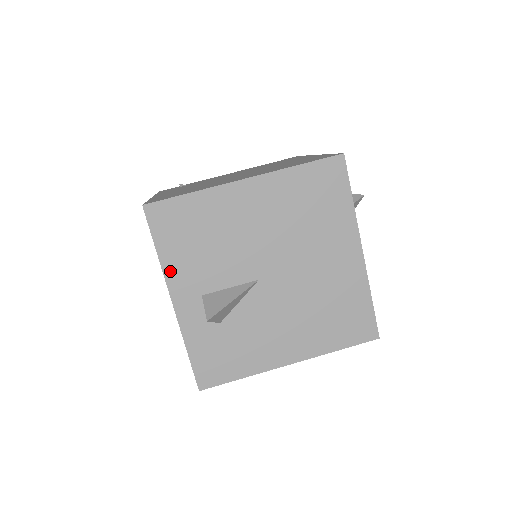
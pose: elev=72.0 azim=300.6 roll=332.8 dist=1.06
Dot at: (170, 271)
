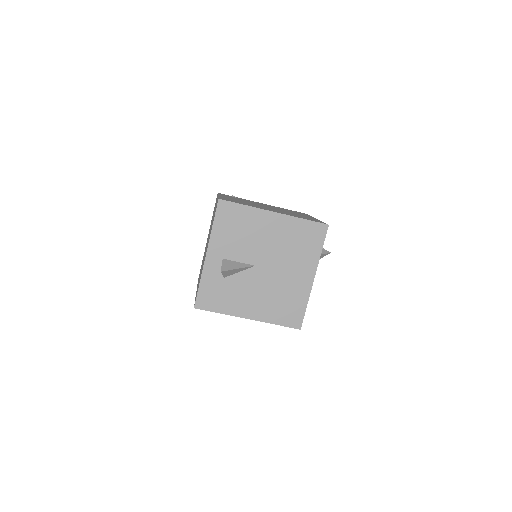
Dot at: (214, 238)
